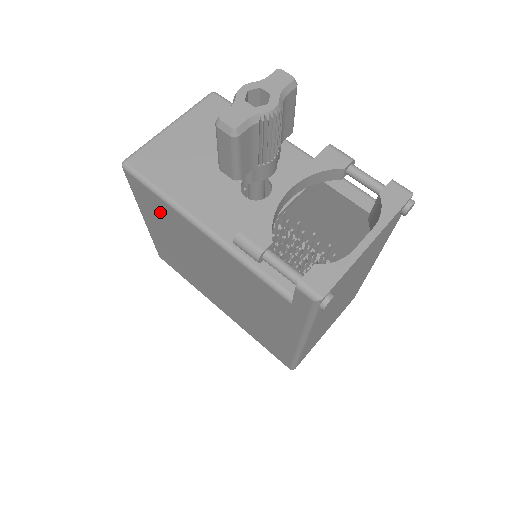
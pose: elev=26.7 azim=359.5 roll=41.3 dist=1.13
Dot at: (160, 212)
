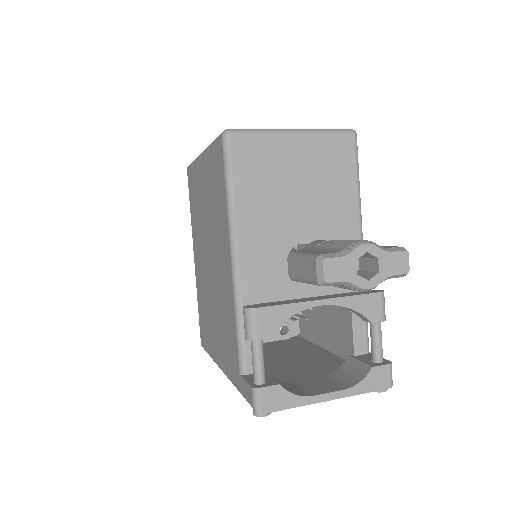
Dot at: (217, 190)
